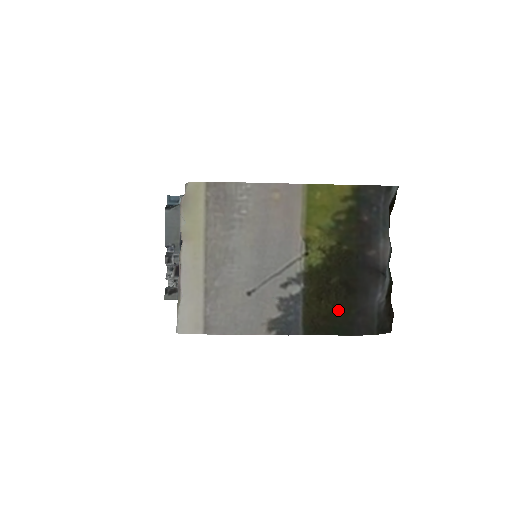
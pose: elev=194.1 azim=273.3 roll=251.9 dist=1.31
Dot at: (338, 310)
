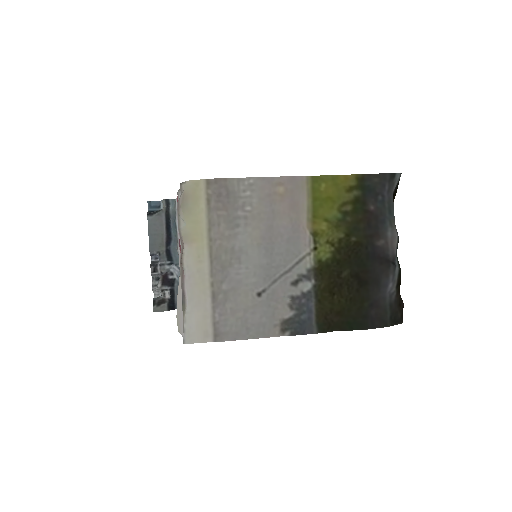
Dot at: (351, 304)
